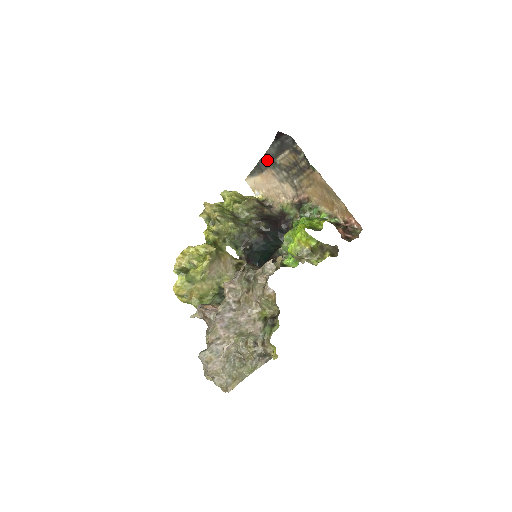
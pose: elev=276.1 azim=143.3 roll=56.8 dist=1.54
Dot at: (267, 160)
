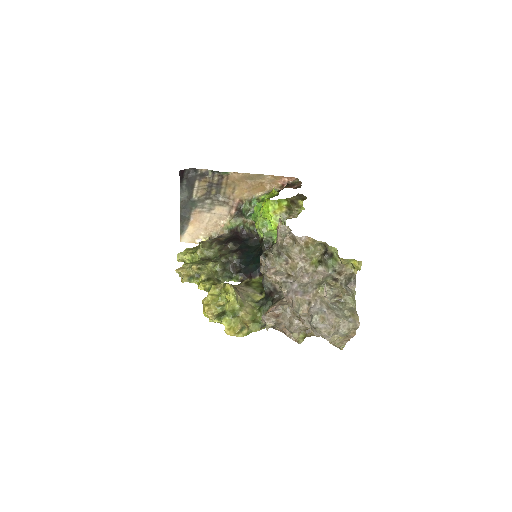
Dot at: (186, 206)
